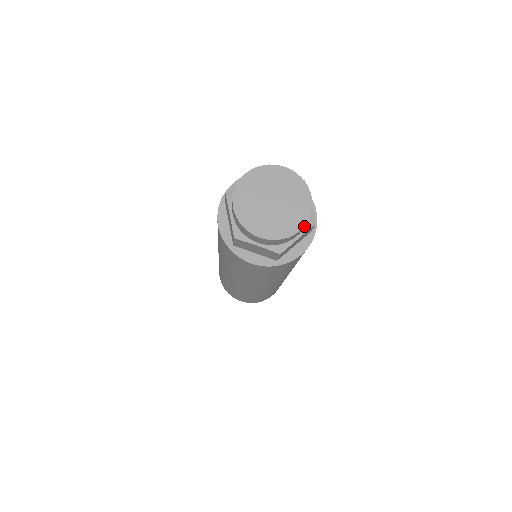
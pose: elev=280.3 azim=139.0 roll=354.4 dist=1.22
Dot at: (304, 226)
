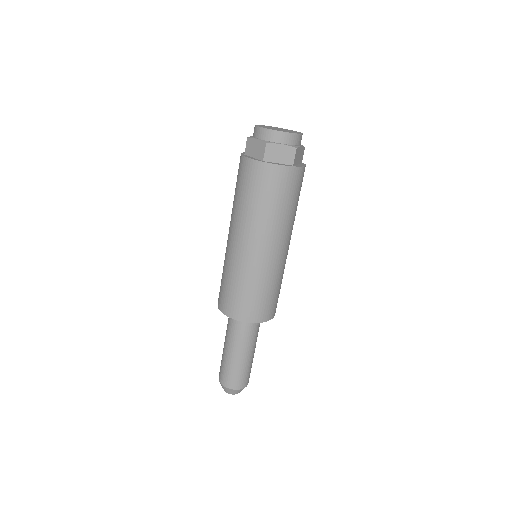
Dot at: (301, 139)
